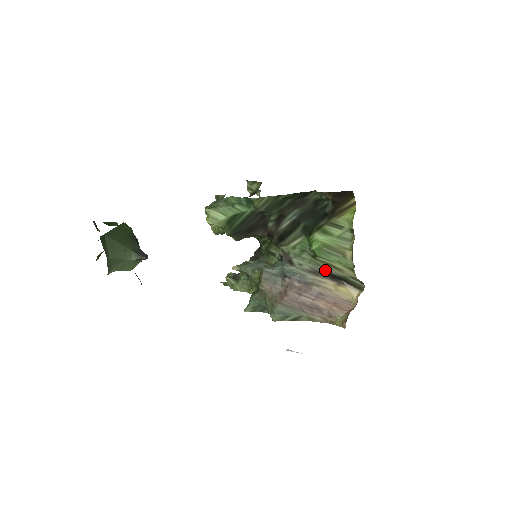
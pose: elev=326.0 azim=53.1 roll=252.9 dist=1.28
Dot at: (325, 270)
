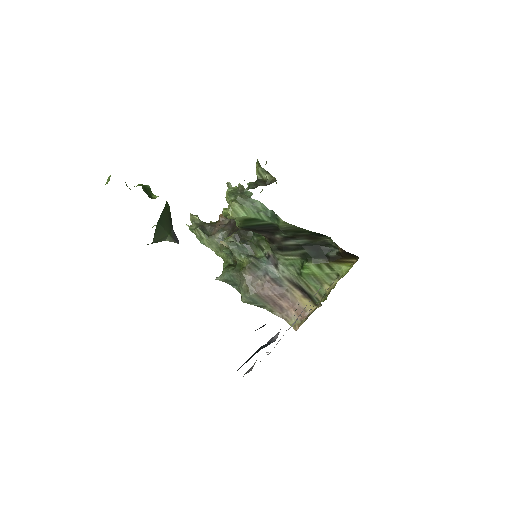
Dot at: (300, 285)
